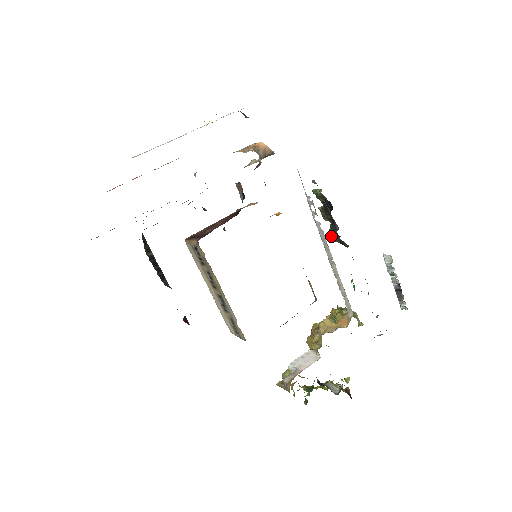
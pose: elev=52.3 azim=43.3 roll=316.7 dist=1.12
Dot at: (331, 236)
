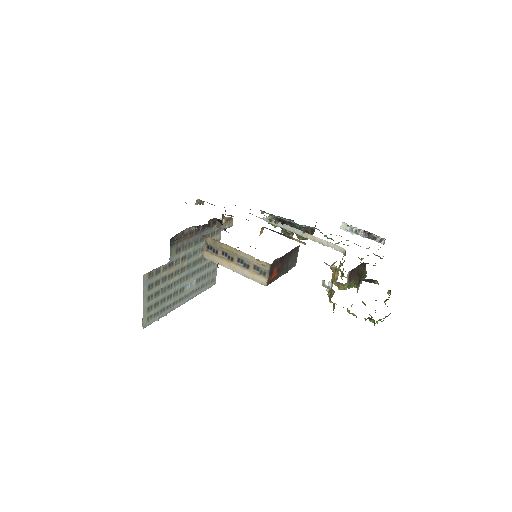
Dot at: (298, 235)
